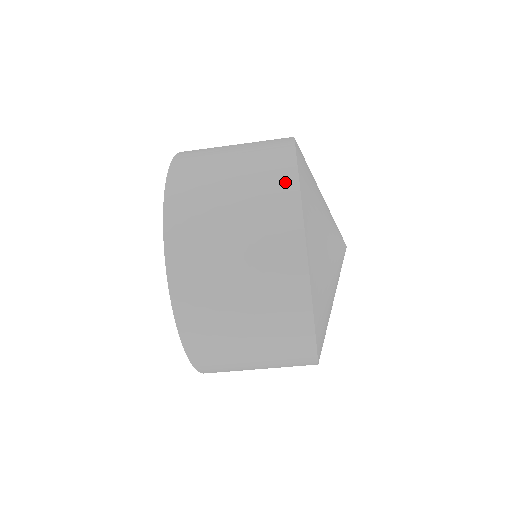
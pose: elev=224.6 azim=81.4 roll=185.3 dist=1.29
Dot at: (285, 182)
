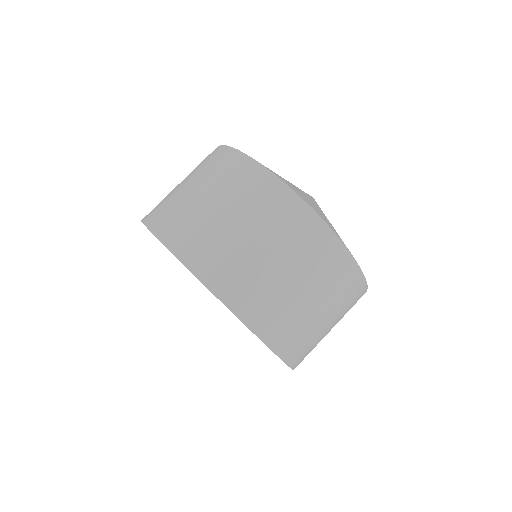
Dot at: (213, 153)
